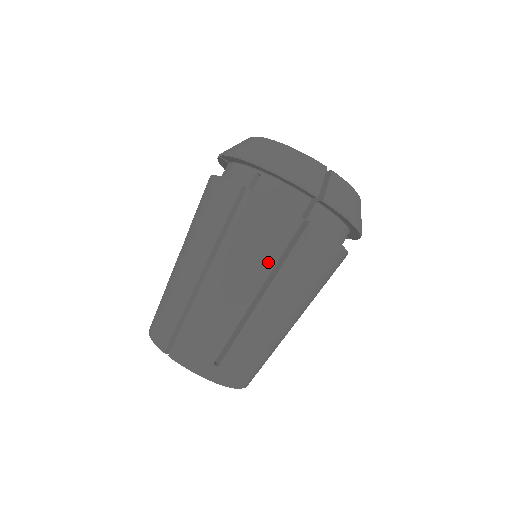
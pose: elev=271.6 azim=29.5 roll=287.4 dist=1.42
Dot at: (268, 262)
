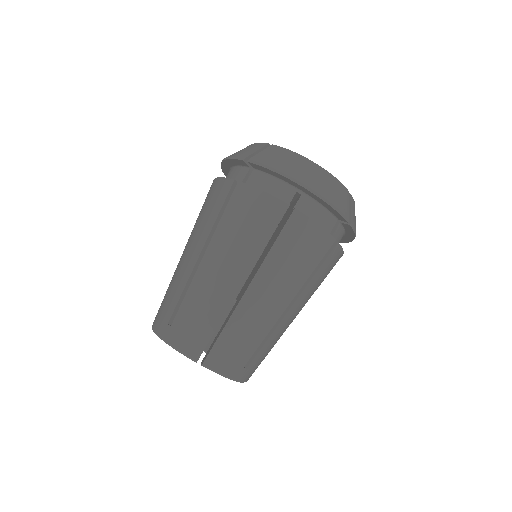
Dot at: (209, 224)
